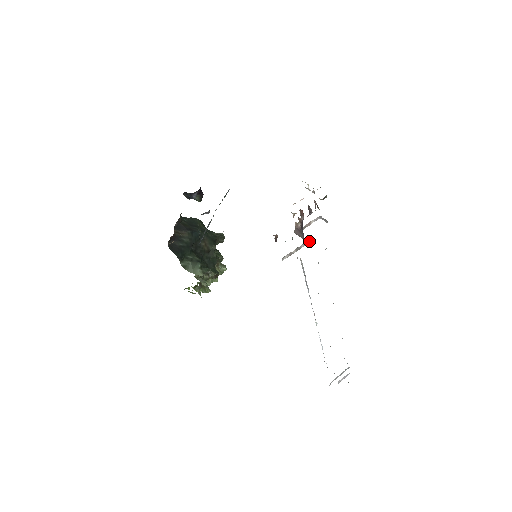
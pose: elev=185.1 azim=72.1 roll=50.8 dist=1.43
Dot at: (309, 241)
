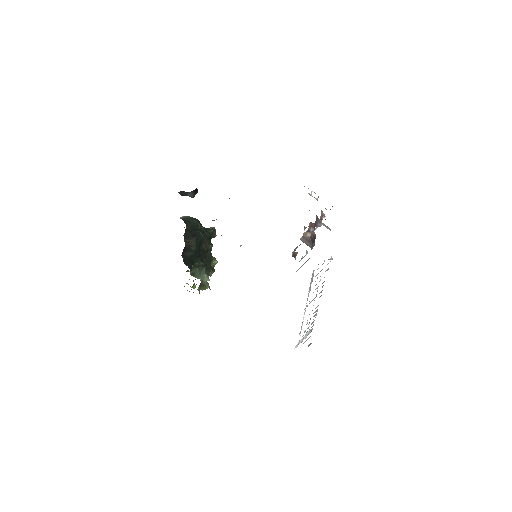
Dot at: occluded
